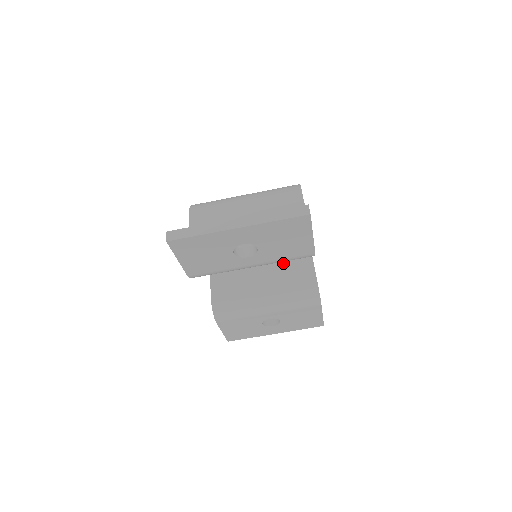
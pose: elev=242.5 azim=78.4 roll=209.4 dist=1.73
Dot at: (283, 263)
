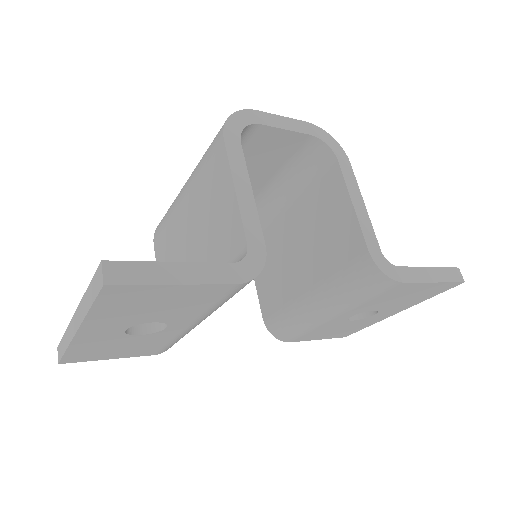
Dot at: (318, 231)
